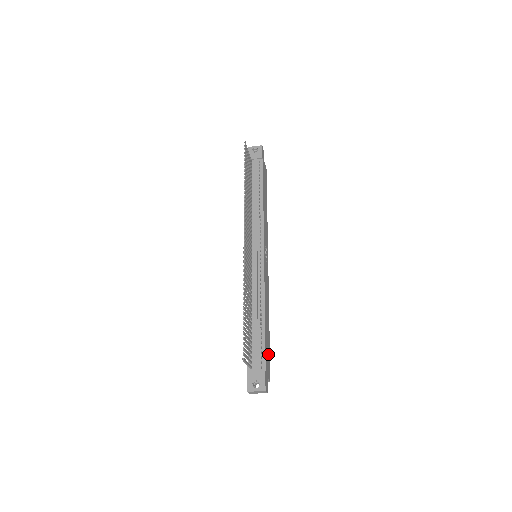
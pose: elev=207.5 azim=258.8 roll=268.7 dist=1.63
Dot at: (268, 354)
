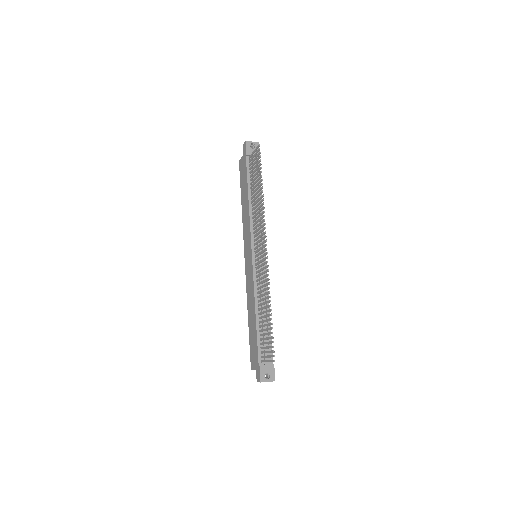
Dot at: occluded
